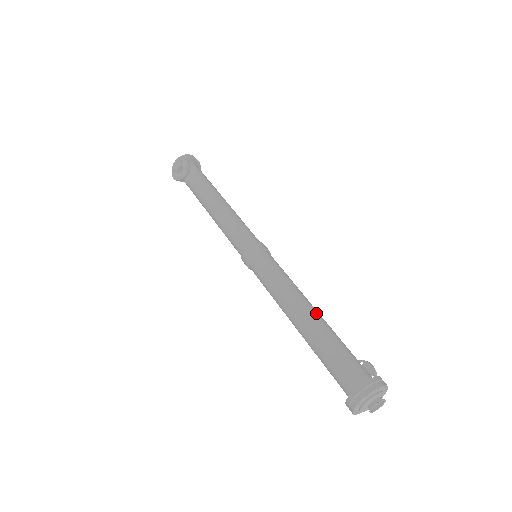
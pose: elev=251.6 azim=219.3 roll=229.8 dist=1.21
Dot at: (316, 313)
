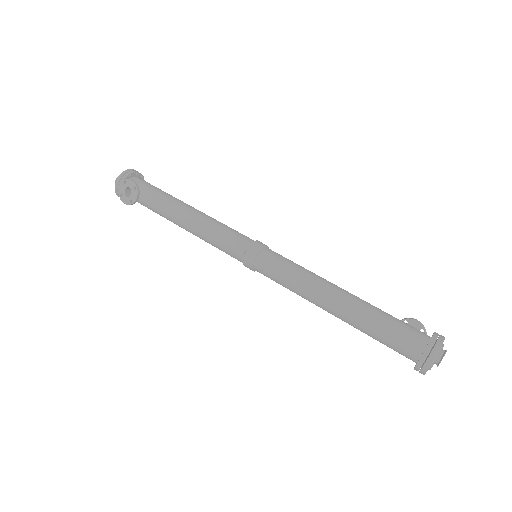
Dot at: (347, 294)
